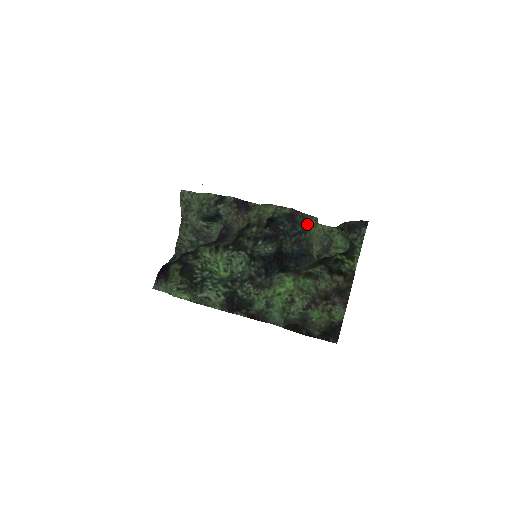
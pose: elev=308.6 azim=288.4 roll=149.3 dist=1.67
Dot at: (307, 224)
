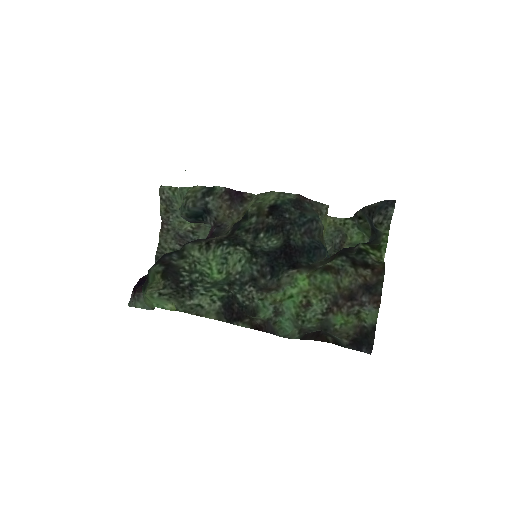
Dot at: (317, 212)
